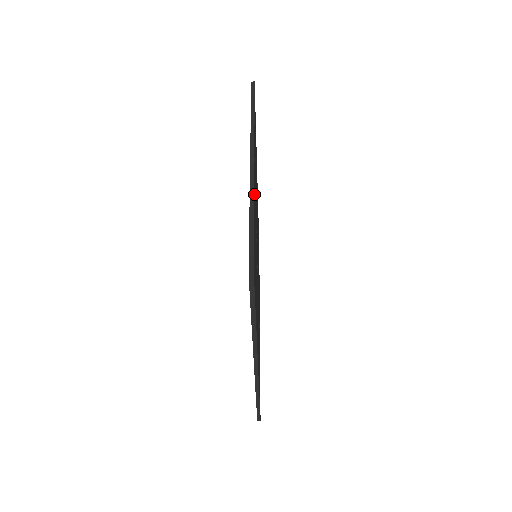
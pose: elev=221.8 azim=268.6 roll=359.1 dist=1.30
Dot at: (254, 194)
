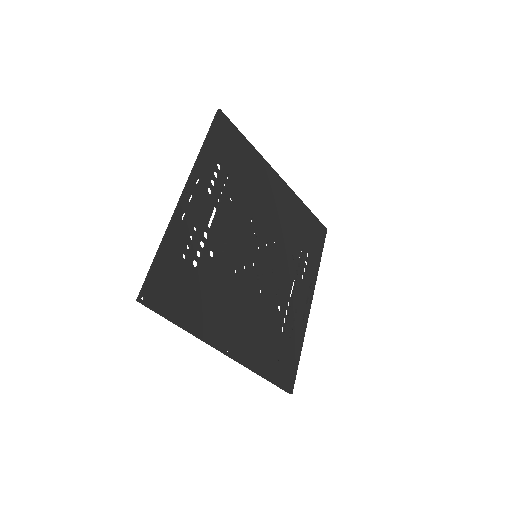
Dot at: (175, 227)
